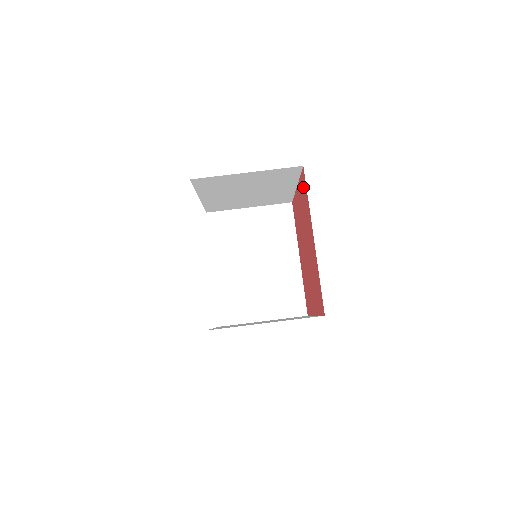
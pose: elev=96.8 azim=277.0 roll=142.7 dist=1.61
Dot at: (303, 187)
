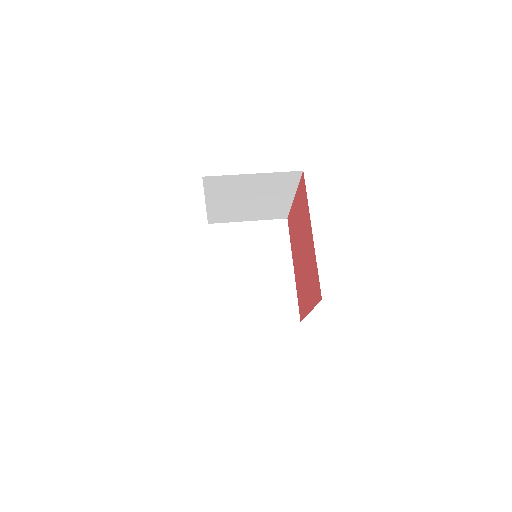
Dot at: (302, 191)
